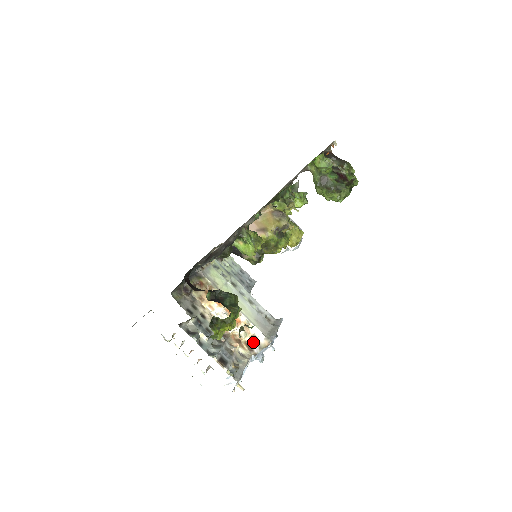
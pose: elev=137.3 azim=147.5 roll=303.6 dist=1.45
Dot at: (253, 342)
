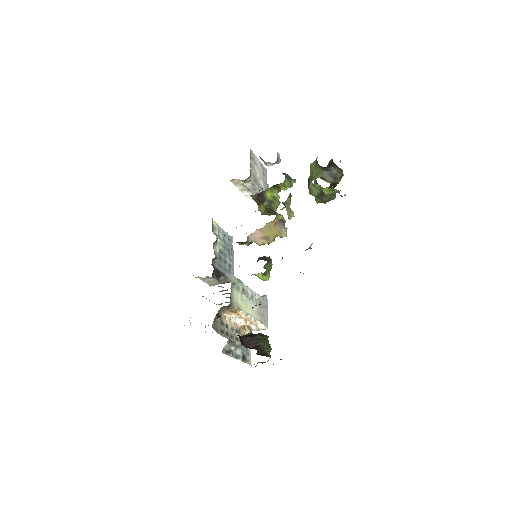
Dot at: (253, 325)
